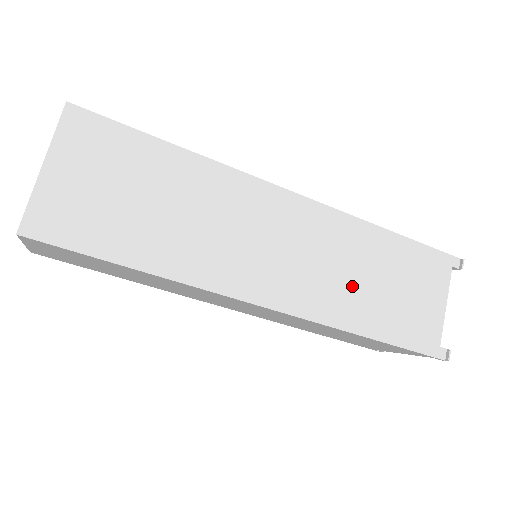
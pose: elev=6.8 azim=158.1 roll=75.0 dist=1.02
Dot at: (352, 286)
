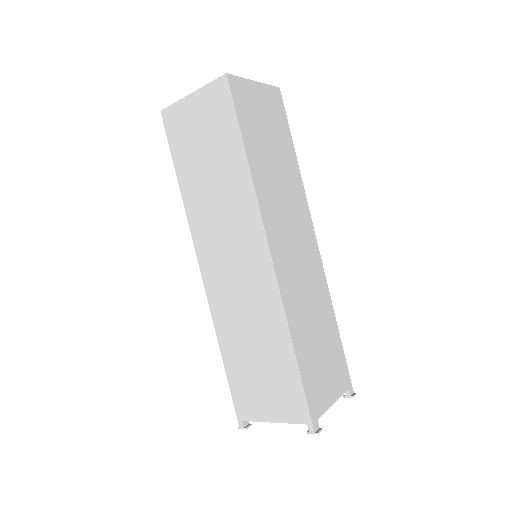
Dot at: (307, 314)
